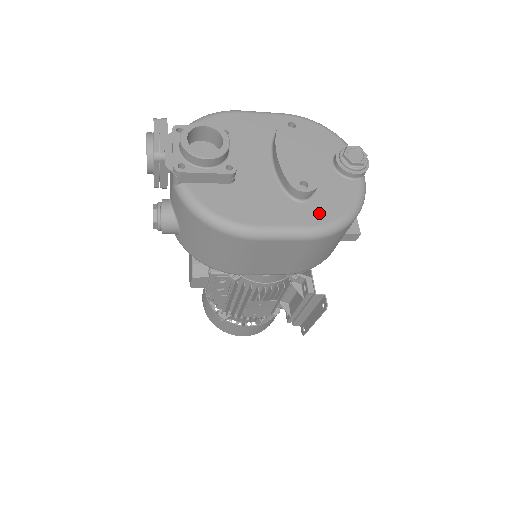
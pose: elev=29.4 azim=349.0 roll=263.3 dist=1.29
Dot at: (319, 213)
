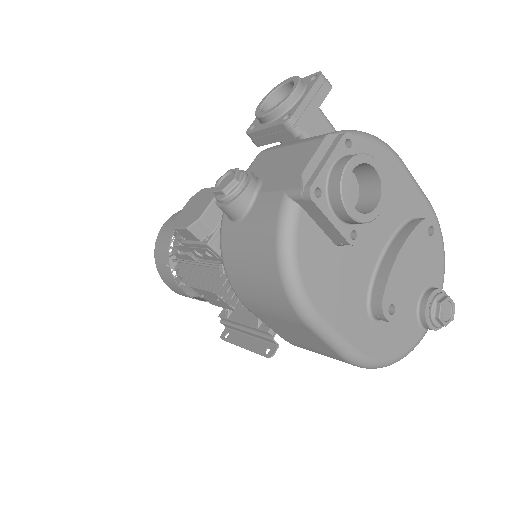
Dot at: (374, 342)
